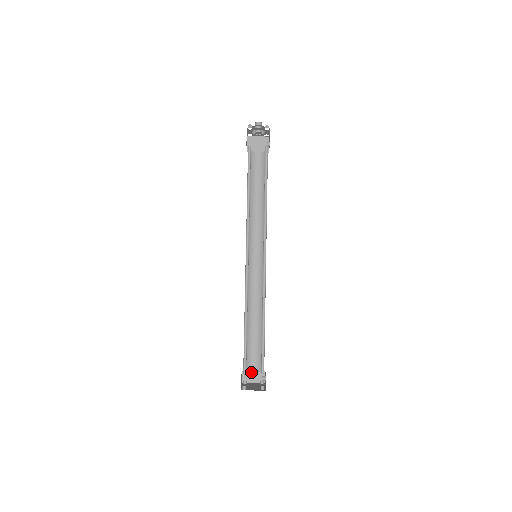
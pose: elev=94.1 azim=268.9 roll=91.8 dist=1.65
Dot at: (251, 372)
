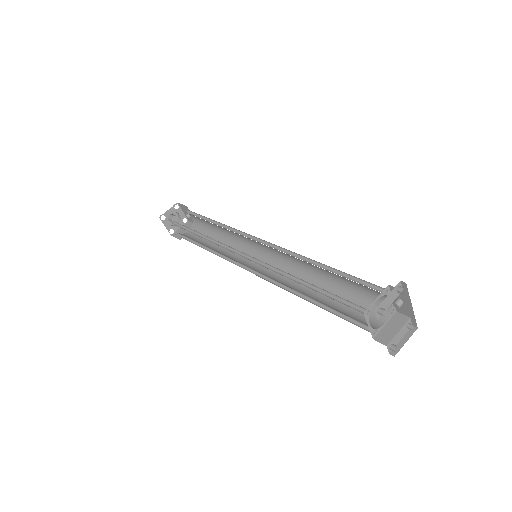
Dot at: (383, 329)
